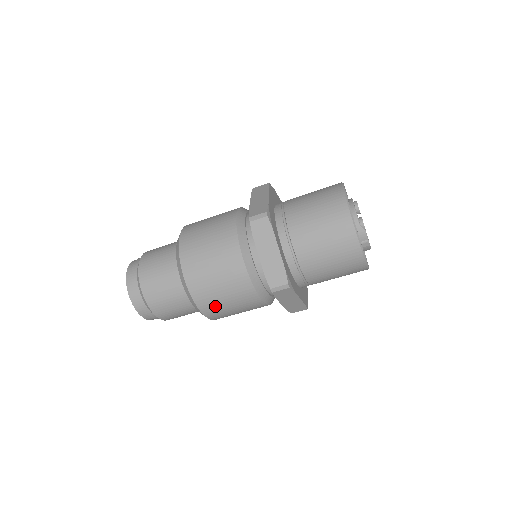
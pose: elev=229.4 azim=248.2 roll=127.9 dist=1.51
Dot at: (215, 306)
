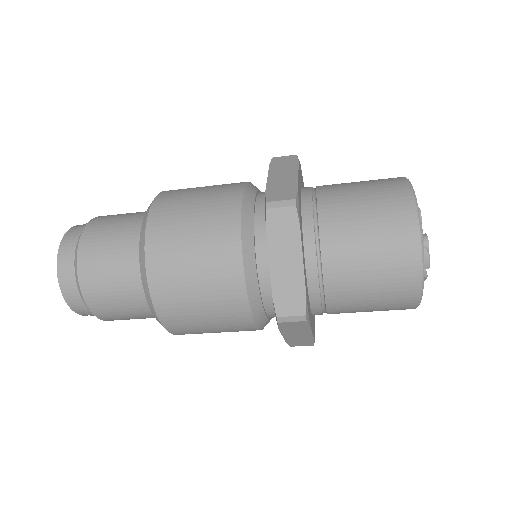
Dot at: (185, 321)
